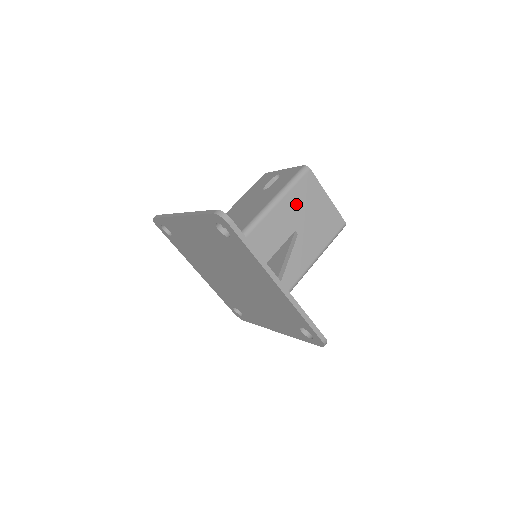
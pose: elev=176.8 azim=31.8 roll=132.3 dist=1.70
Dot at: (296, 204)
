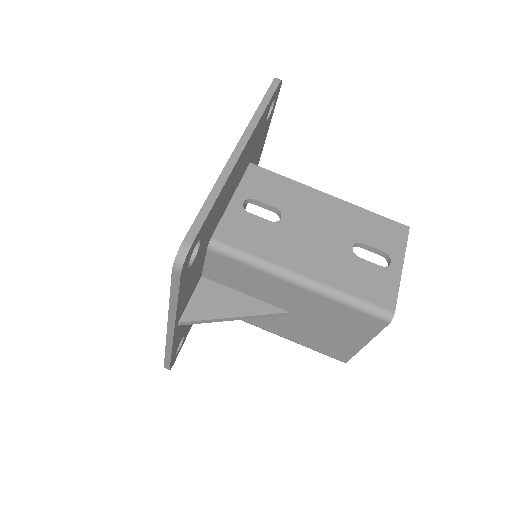
Dot at: (325, 310)
